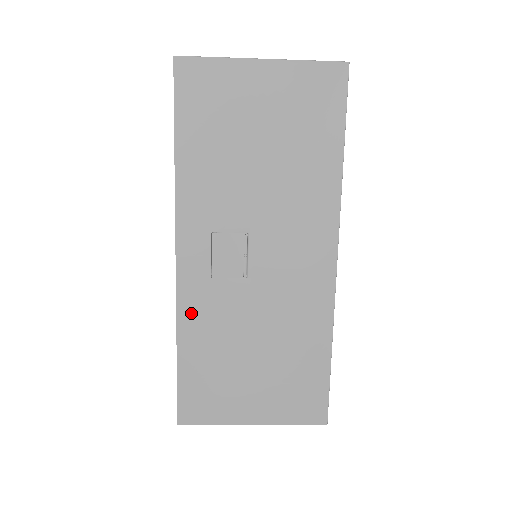
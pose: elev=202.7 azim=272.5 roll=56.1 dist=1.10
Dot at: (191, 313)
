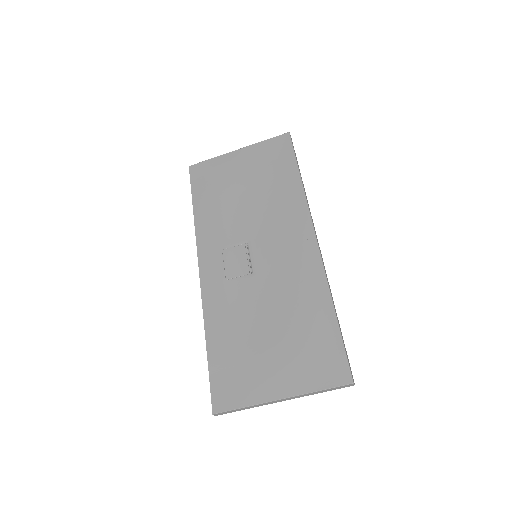
Dot at: (214, 310)
